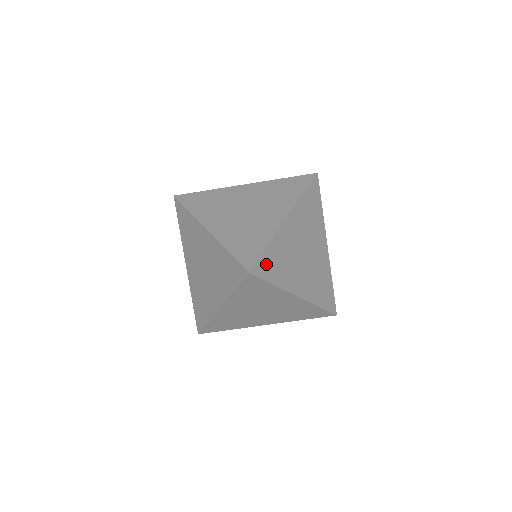
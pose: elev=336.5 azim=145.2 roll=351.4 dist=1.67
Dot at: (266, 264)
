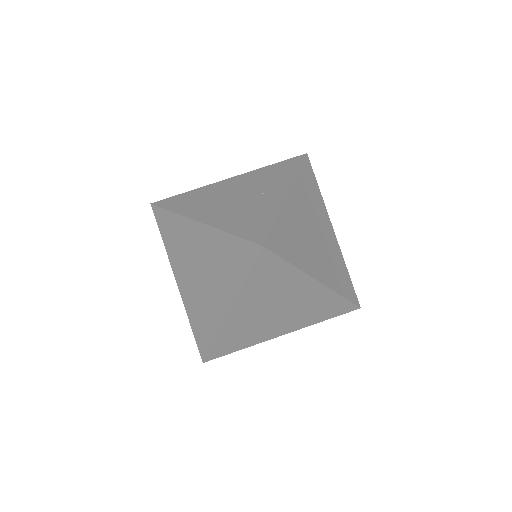
Dot at: (220, 349)
